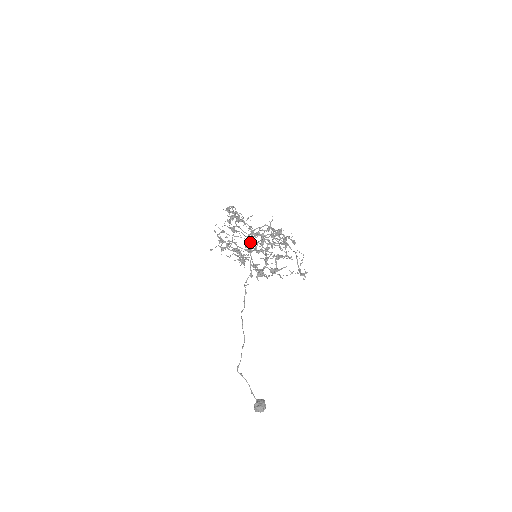
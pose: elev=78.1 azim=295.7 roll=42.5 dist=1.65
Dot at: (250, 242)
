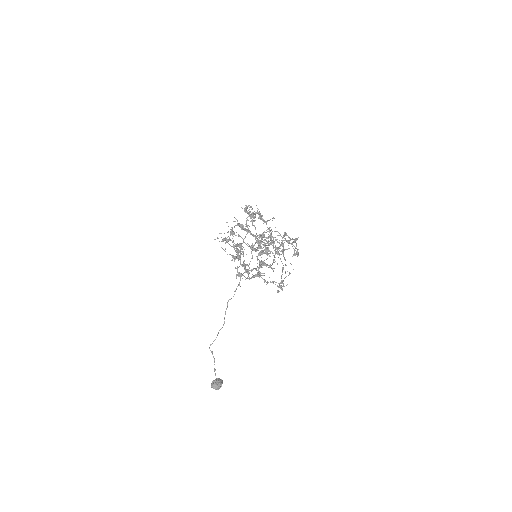
Dot at: (262, 241)
